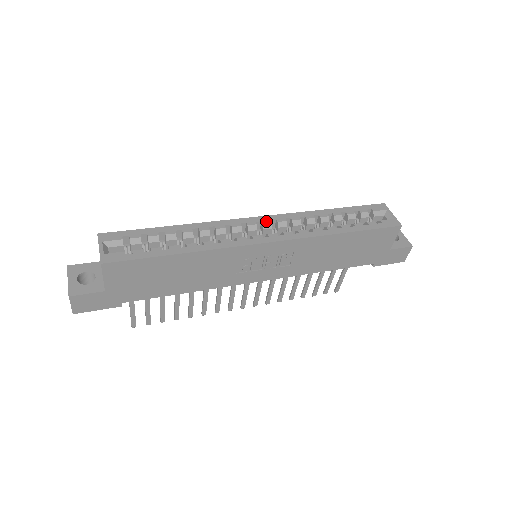
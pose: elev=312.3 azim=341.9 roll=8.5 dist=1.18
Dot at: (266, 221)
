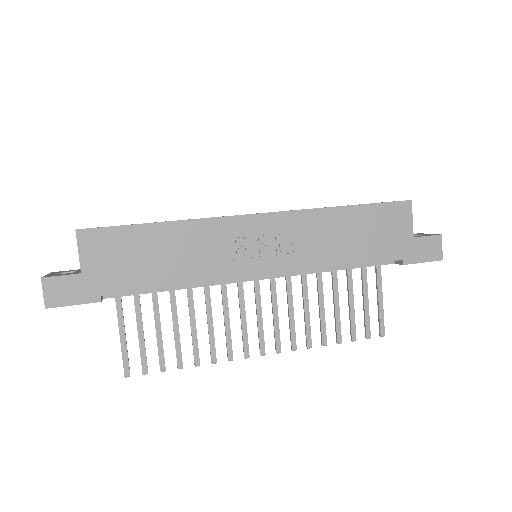
Dot at: occluded
